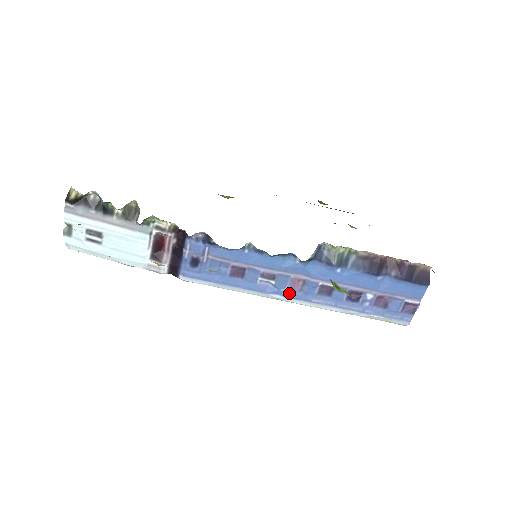
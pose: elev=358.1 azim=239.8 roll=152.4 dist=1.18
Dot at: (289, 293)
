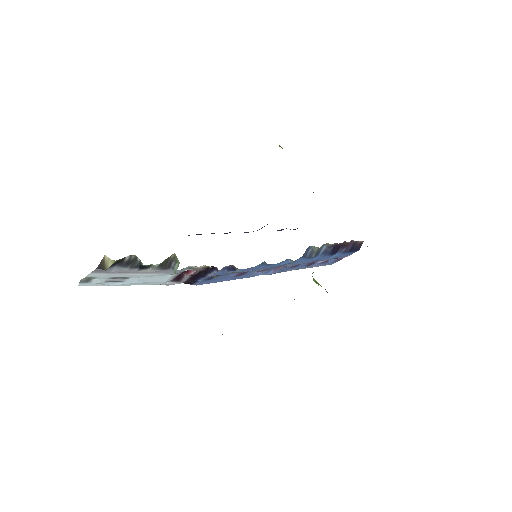
Dot at: (271, 274)
